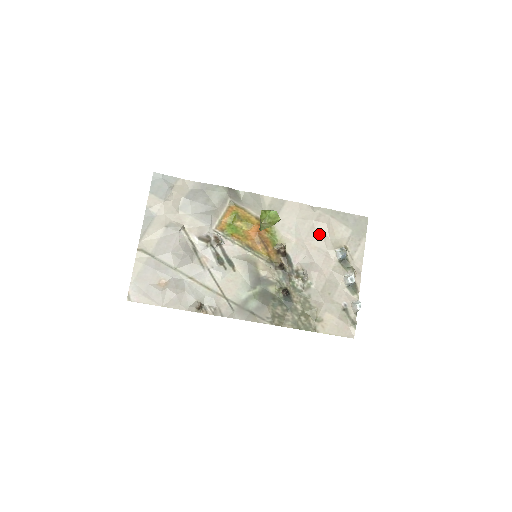
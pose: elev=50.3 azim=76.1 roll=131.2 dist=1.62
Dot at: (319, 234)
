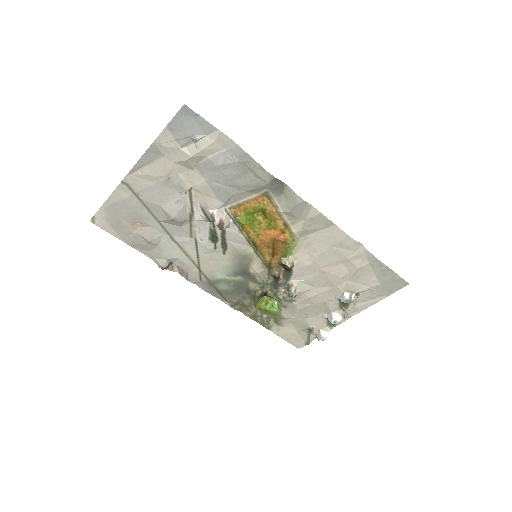
Dot at: (341, 271)
